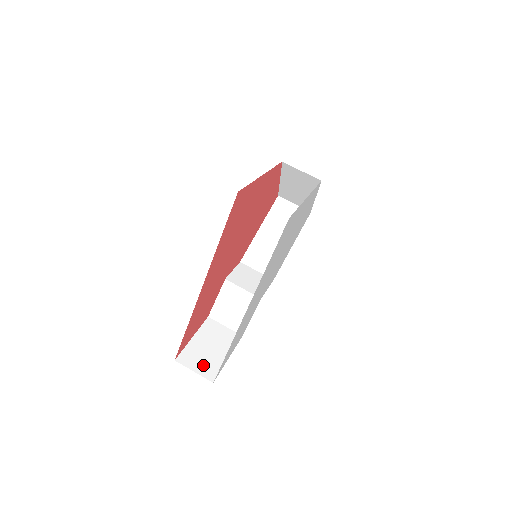
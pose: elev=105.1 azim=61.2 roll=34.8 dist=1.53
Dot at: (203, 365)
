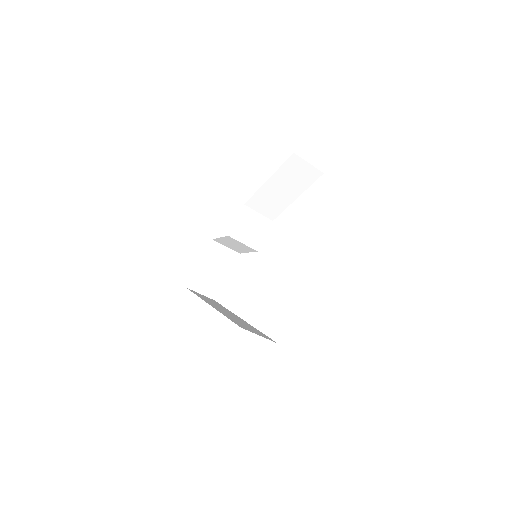
Dot at: (207, 287)
